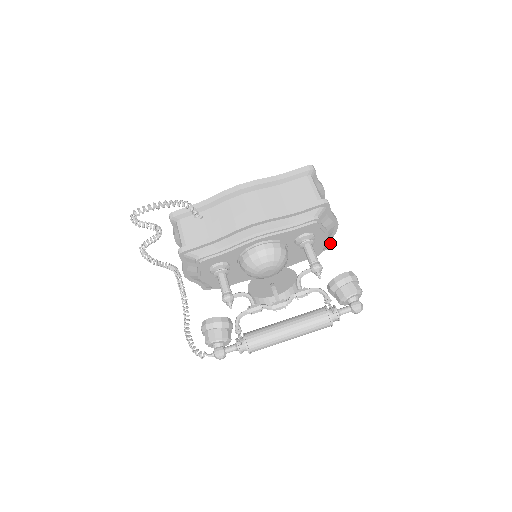
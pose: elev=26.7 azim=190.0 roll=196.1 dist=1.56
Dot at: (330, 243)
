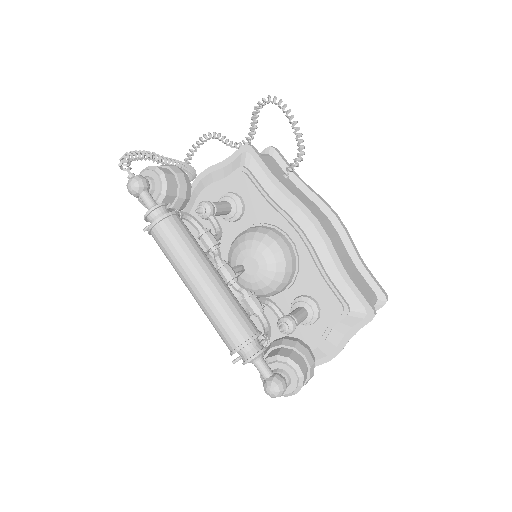
Dot at: occluded
